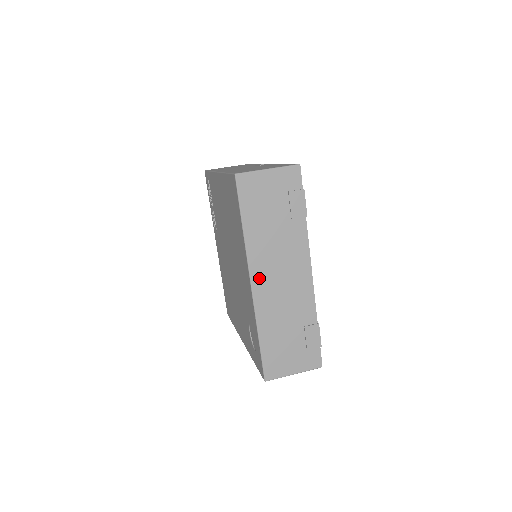
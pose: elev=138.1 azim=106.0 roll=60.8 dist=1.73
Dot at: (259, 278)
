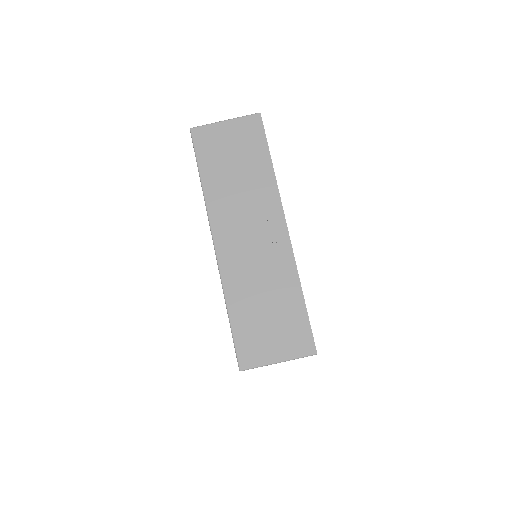
Dot at: occluded
